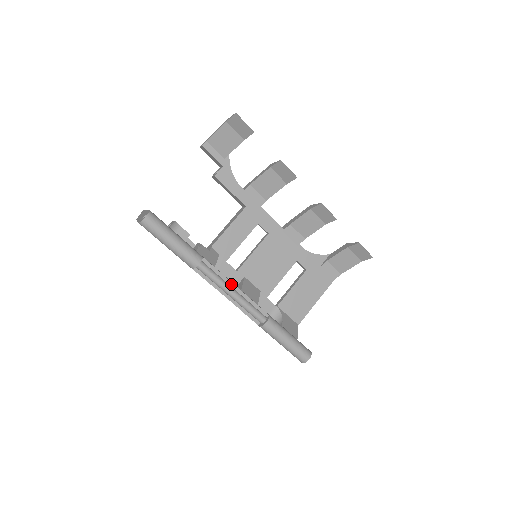
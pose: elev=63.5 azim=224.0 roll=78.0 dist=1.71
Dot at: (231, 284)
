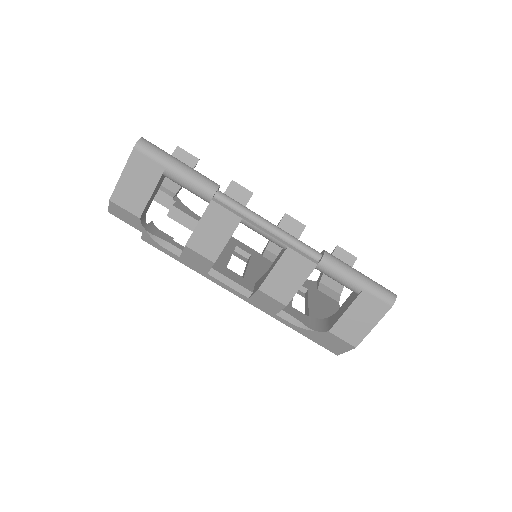
Dot at: occluded
